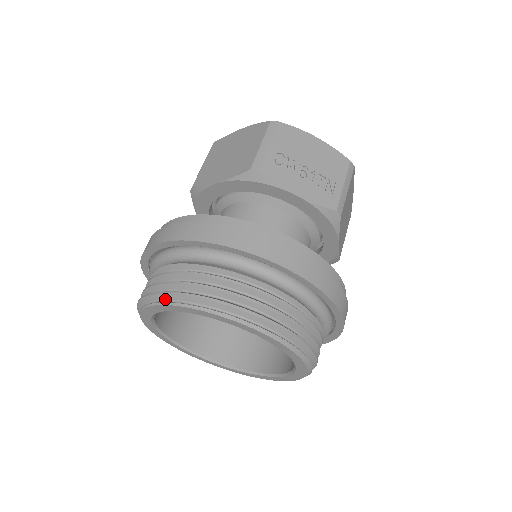
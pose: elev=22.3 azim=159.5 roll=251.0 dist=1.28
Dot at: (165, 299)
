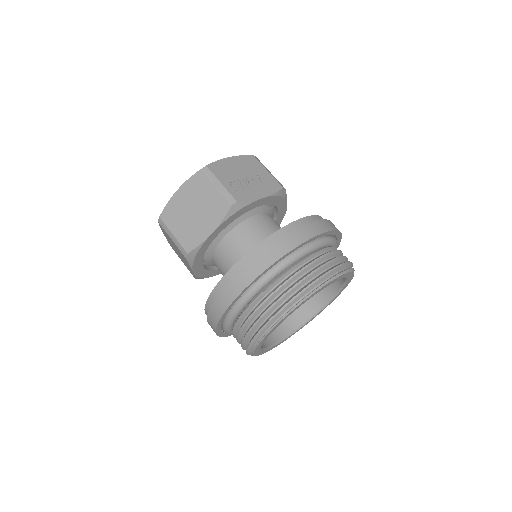
Dot at: (282, 314)
